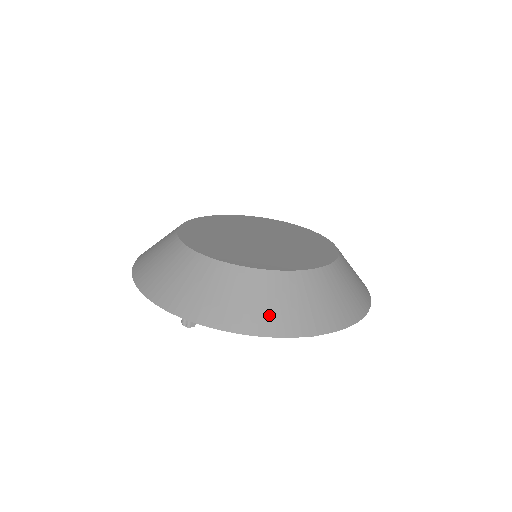
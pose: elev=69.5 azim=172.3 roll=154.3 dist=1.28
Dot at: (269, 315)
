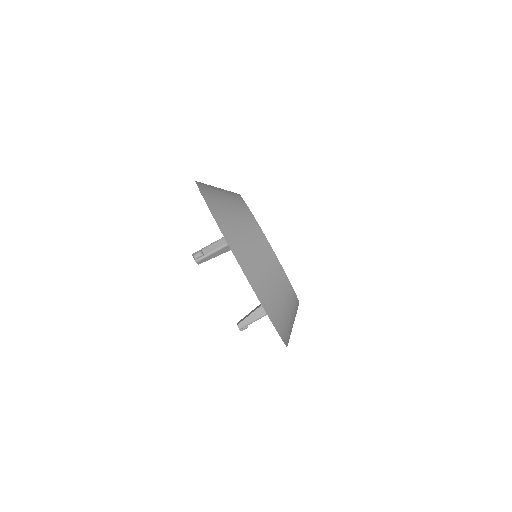
Dot at: (278, 309)
